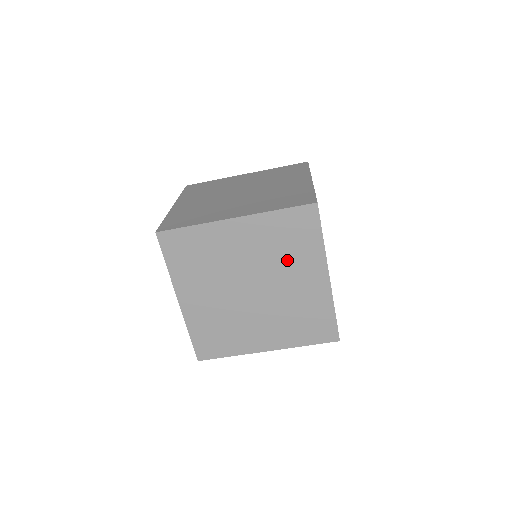
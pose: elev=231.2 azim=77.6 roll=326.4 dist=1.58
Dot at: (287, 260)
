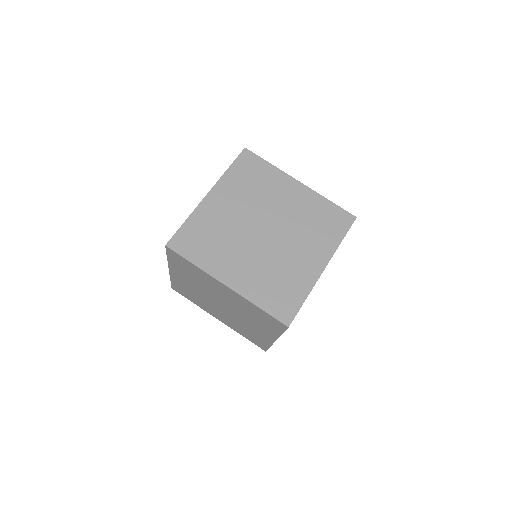
Dot at: (307, 233)
